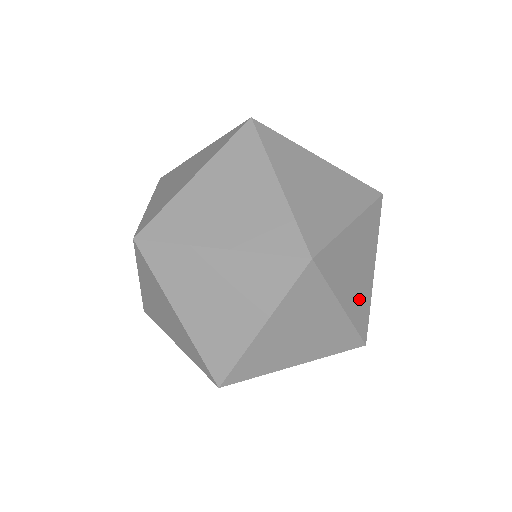
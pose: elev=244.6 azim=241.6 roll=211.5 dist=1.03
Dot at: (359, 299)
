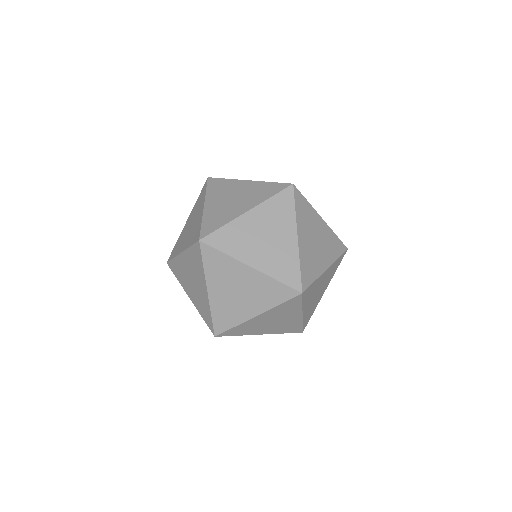
Dot at: (329, 247)
